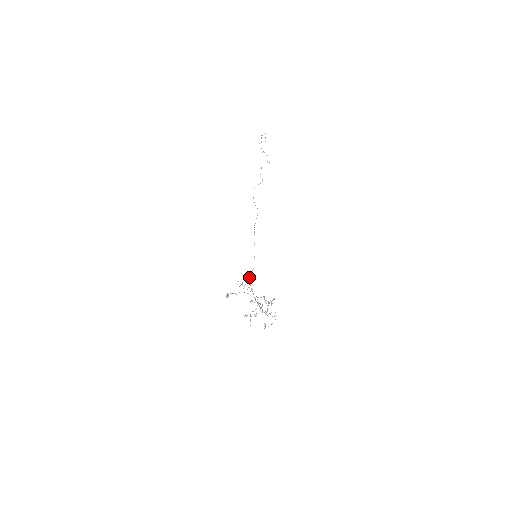
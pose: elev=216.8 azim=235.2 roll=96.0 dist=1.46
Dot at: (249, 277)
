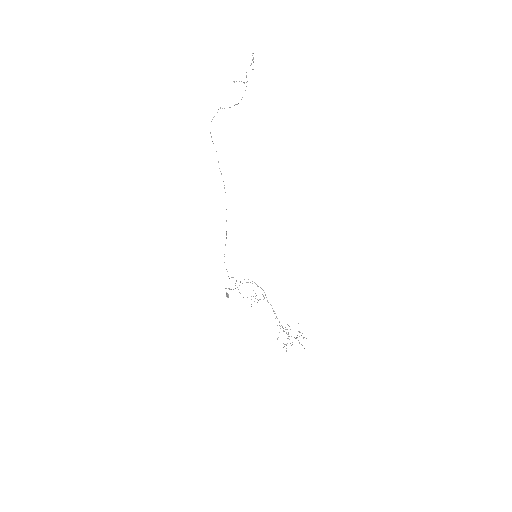
Dot at: (256, 284)
